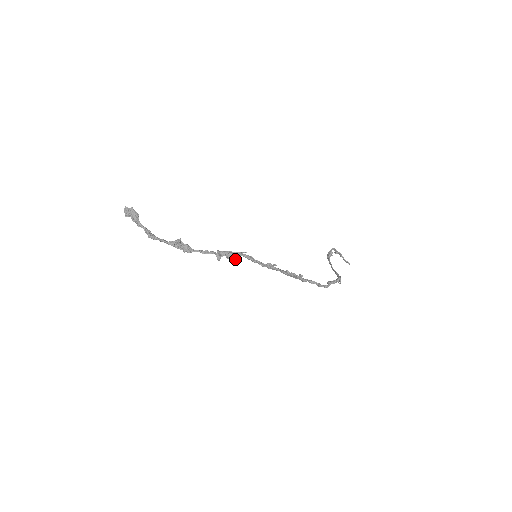
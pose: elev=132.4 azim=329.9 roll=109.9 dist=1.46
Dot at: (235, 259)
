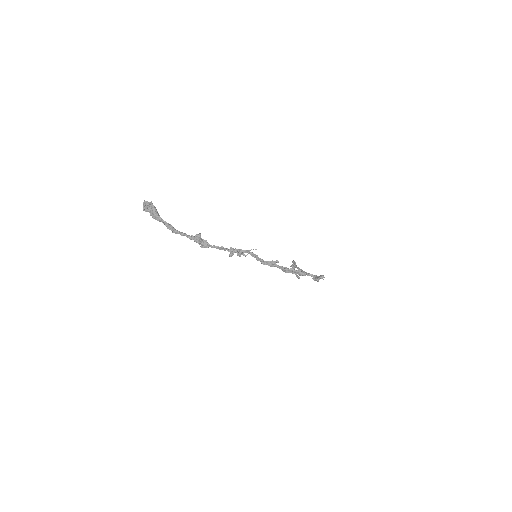
Dot at: (245, 256)
